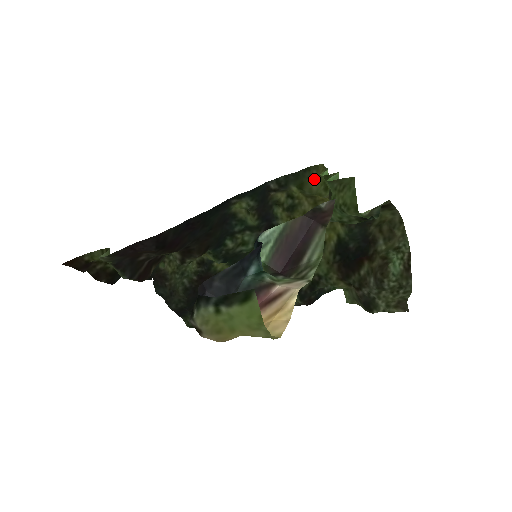
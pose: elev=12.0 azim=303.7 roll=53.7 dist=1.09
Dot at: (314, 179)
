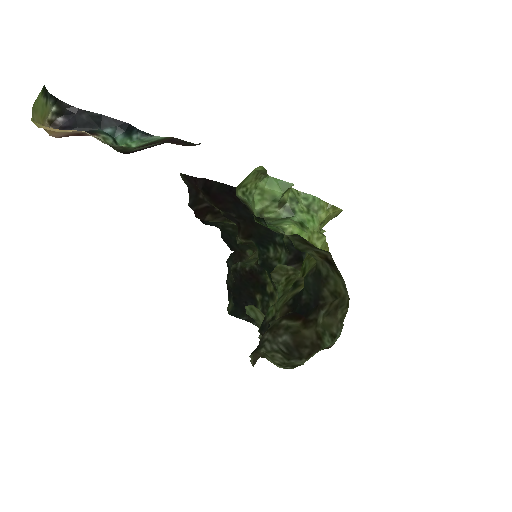
Dot at: occluded
